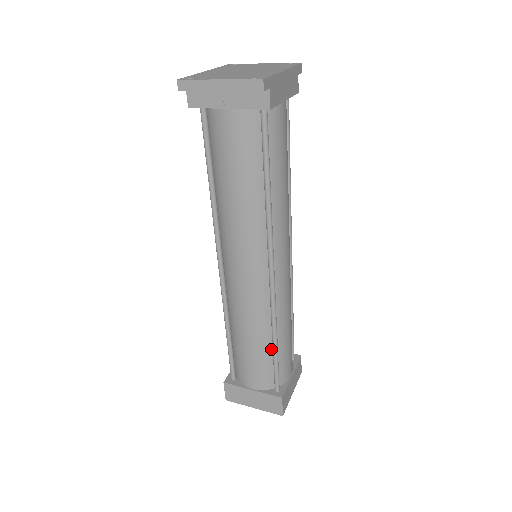
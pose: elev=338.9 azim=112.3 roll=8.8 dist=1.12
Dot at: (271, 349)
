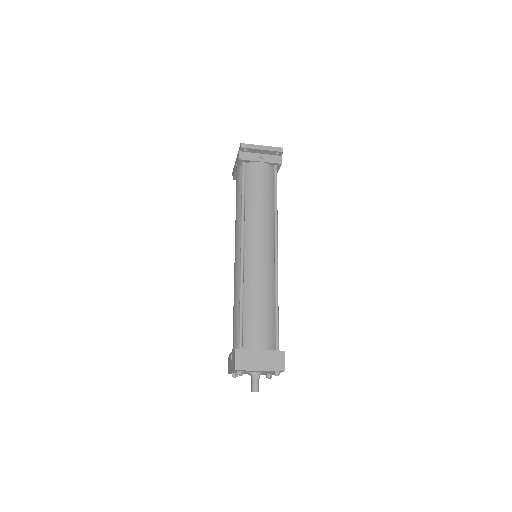
Dot at: (273, 312)
